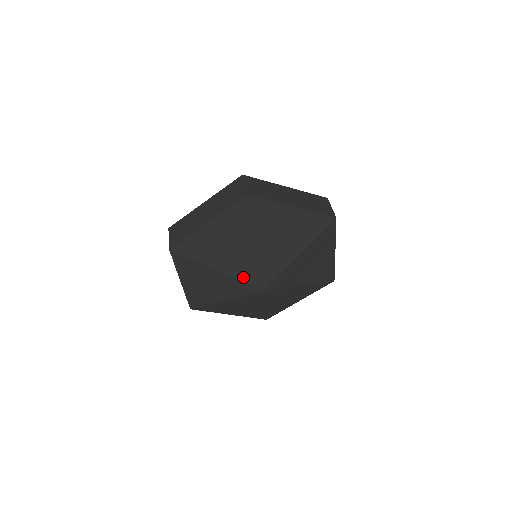
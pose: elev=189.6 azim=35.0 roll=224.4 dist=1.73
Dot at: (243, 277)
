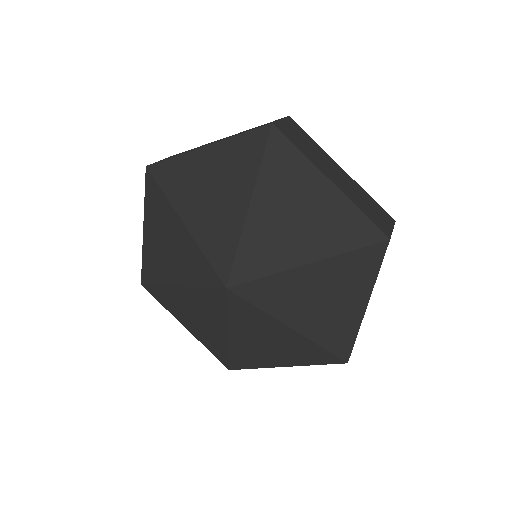
Dot at: (210, 251)
